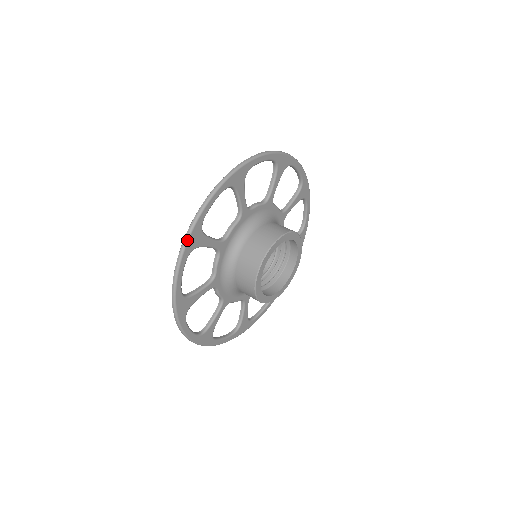
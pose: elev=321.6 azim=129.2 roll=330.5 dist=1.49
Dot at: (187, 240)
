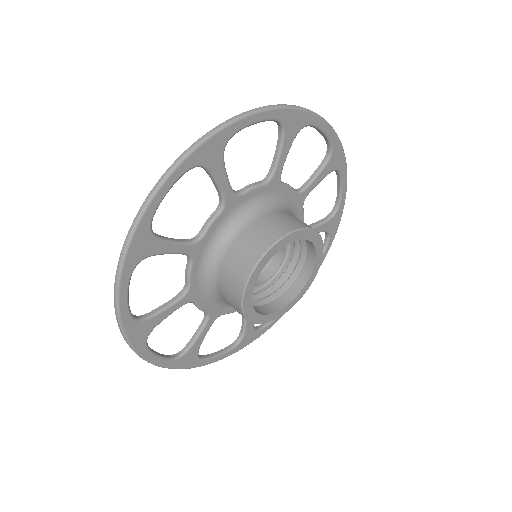
Dot at: (202, 142)
